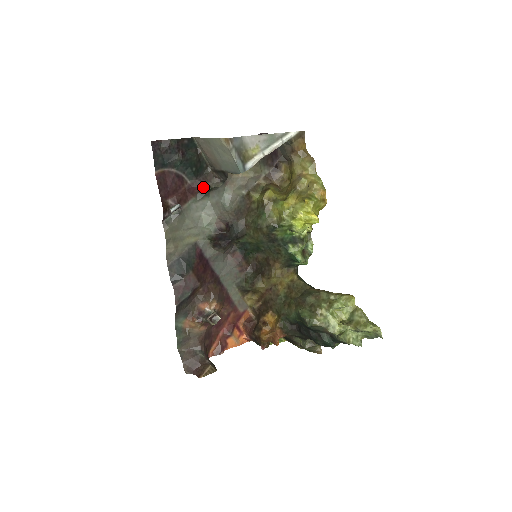
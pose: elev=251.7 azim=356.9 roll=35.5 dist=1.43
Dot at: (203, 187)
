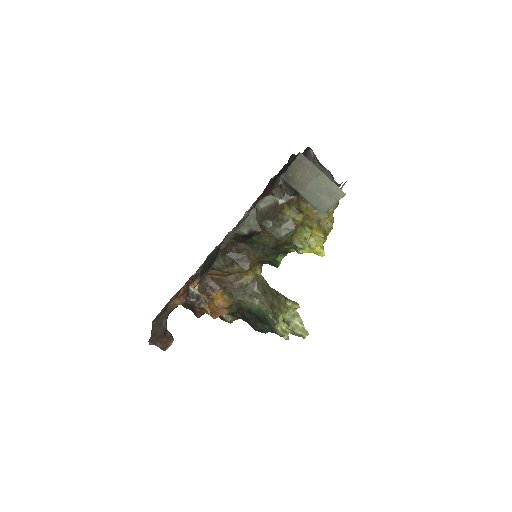
Dot at: (269, 192)
